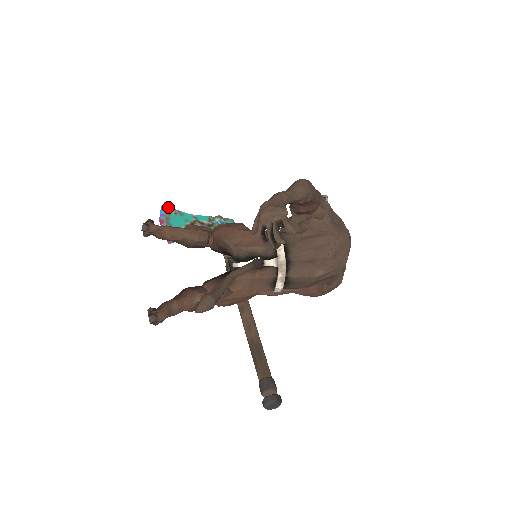
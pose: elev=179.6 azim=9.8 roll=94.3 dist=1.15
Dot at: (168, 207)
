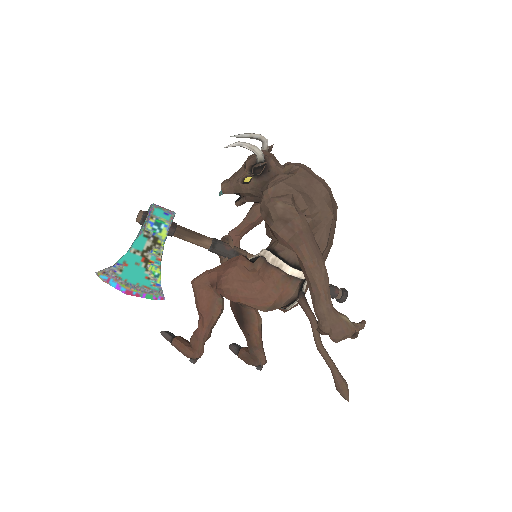
Dot at: (106, 273)
